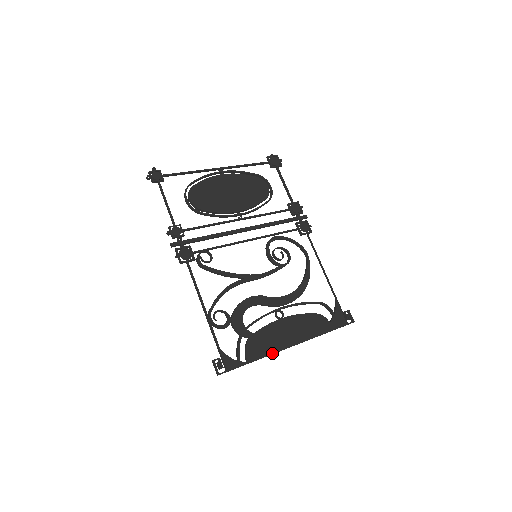
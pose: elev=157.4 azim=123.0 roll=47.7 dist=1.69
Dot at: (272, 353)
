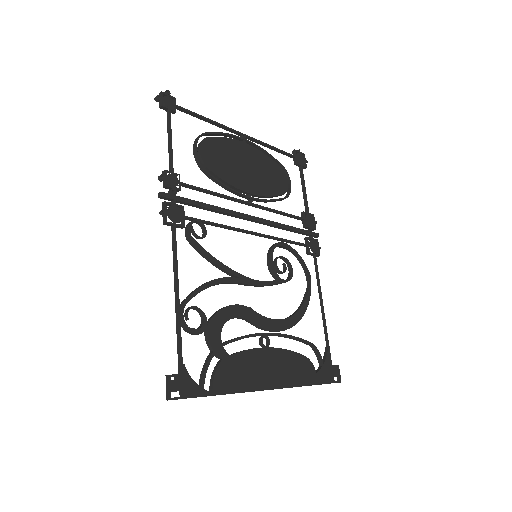
Dot at: (245, 391)
